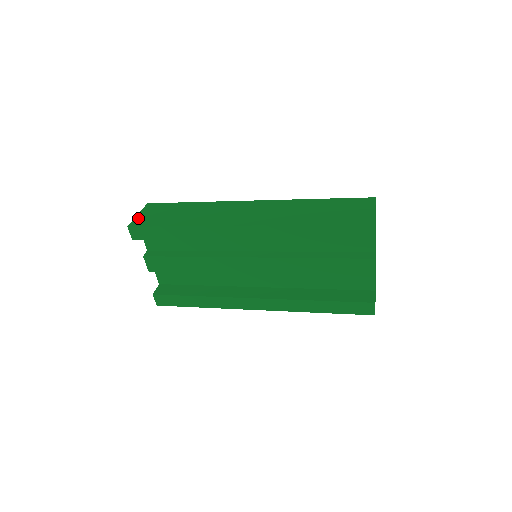
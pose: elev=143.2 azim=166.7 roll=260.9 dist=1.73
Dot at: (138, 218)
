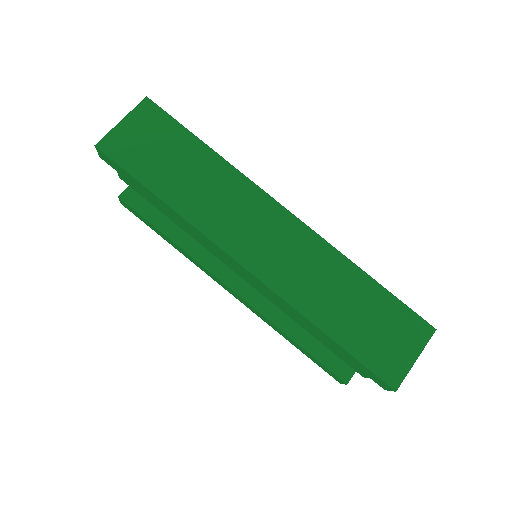
Dot at: (117, 132)
